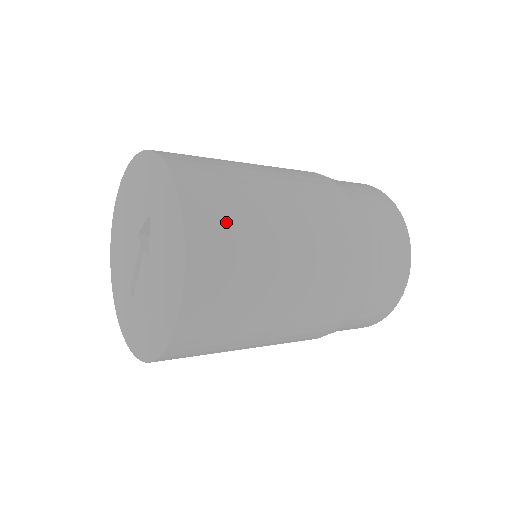
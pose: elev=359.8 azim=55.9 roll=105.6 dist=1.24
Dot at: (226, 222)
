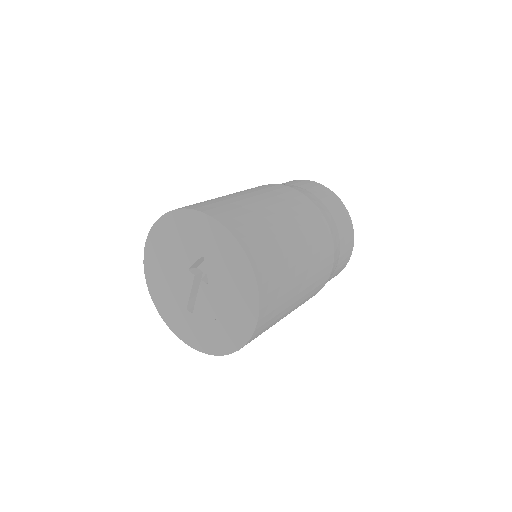
Dot at: (268, 250)
